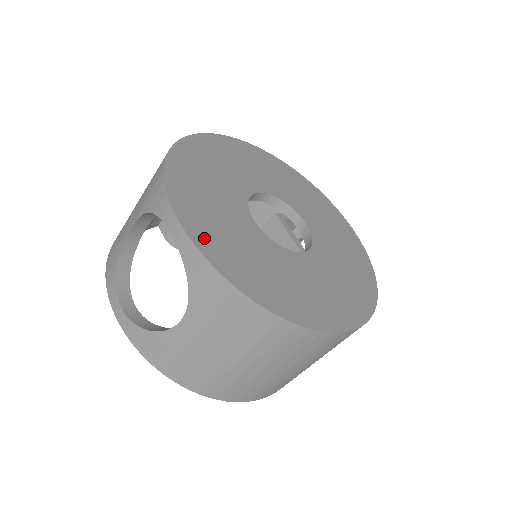
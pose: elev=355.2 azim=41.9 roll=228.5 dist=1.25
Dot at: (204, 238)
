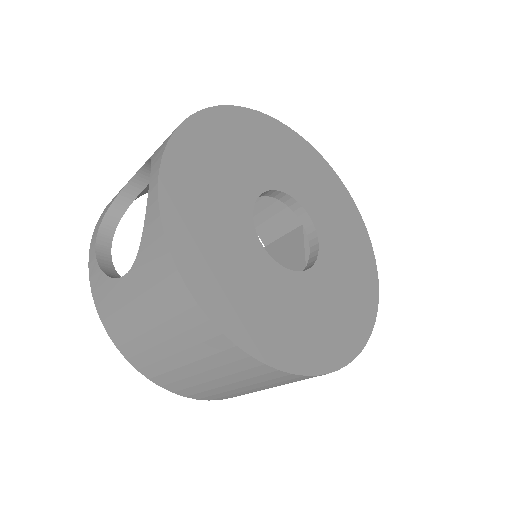
Dot at: (176, 201)
